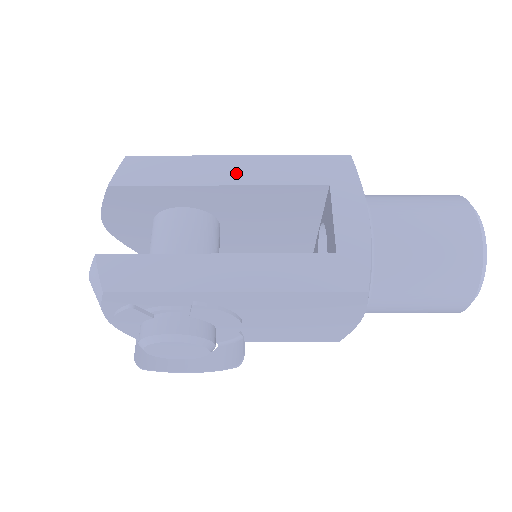
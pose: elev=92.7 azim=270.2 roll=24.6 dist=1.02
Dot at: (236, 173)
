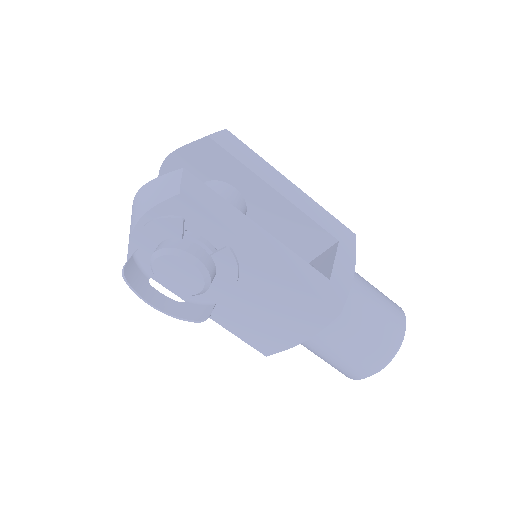
Dot at: (289, 192)
